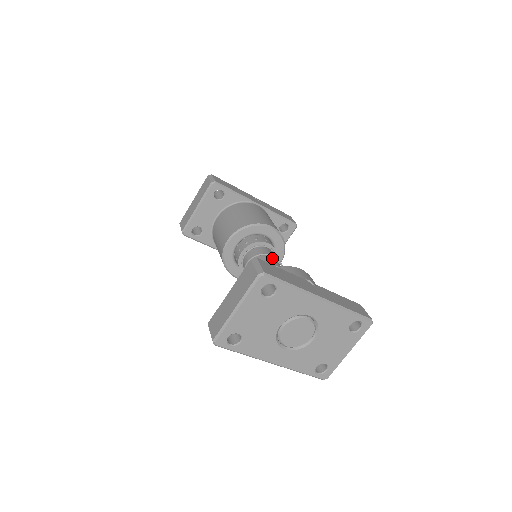
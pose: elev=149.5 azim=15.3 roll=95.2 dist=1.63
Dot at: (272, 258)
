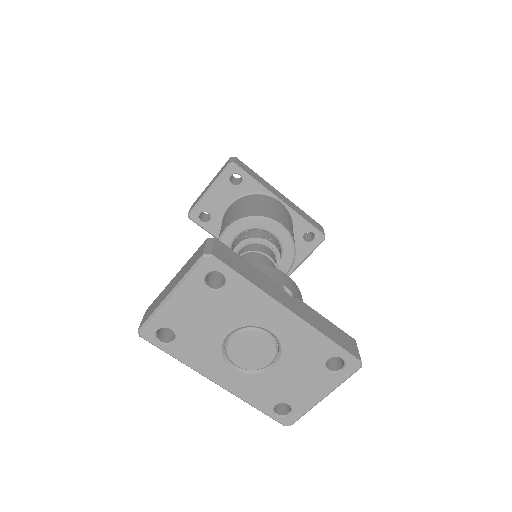
Dot at: (266, 259)
